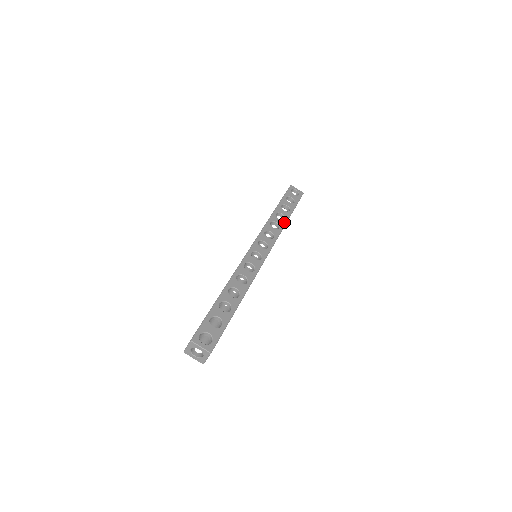
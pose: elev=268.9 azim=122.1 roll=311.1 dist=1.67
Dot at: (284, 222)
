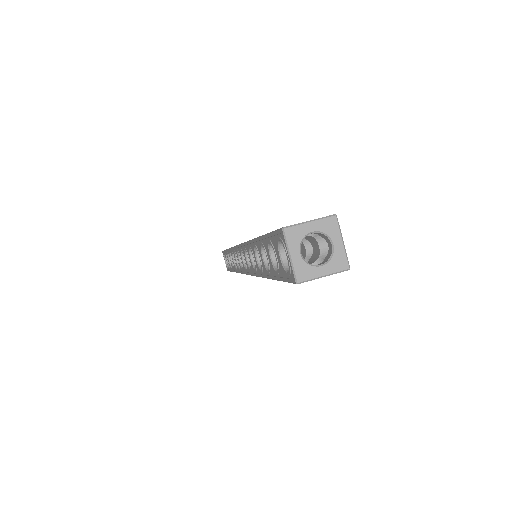
Dot at: occluded
